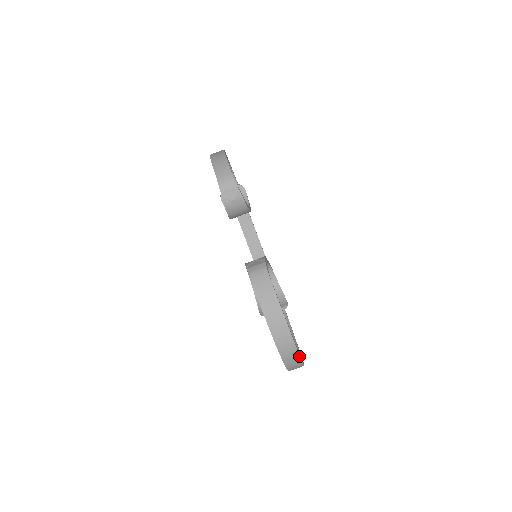
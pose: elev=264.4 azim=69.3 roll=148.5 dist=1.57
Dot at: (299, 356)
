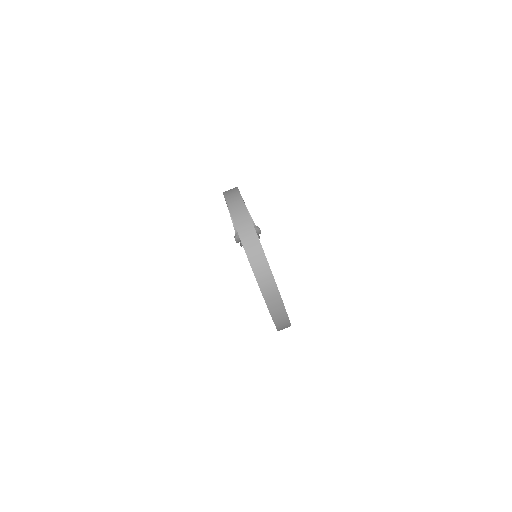
Dot at: (252, 225)
